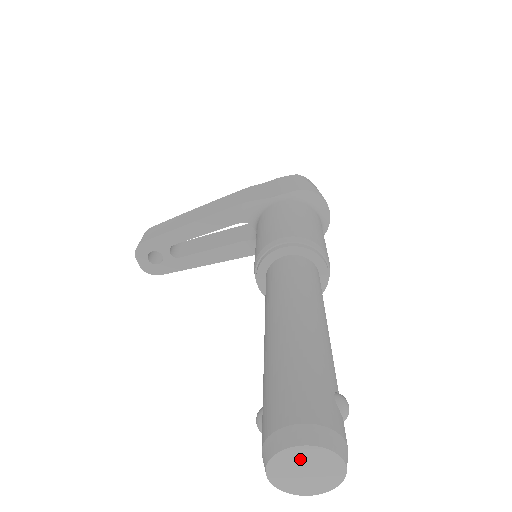
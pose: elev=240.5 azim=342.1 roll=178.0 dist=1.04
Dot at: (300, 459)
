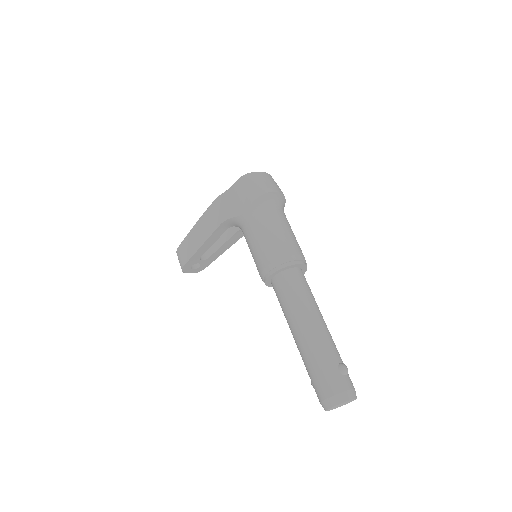
Dot at: (336, 406)
